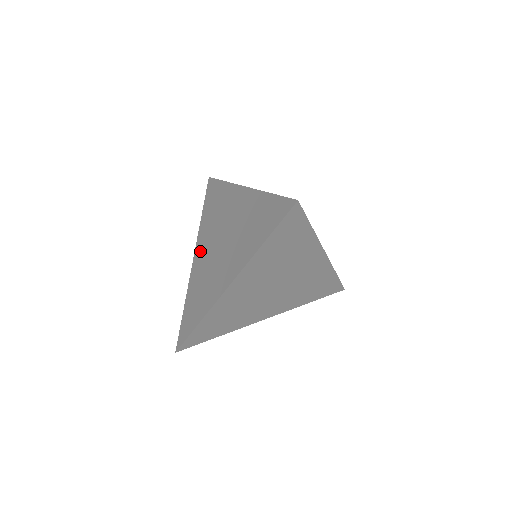
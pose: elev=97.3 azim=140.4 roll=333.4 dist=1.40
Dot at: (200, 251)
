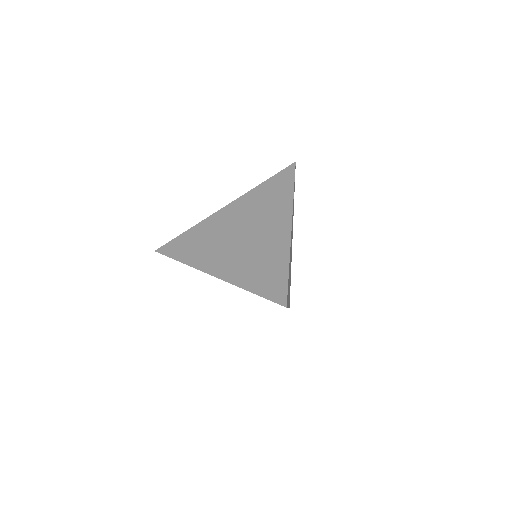
Dot at: (218, 264)
